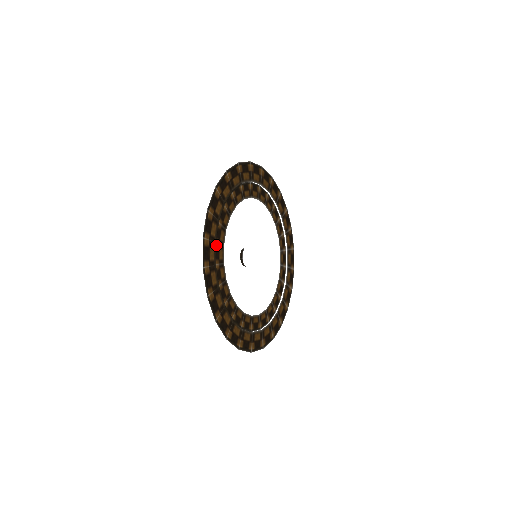
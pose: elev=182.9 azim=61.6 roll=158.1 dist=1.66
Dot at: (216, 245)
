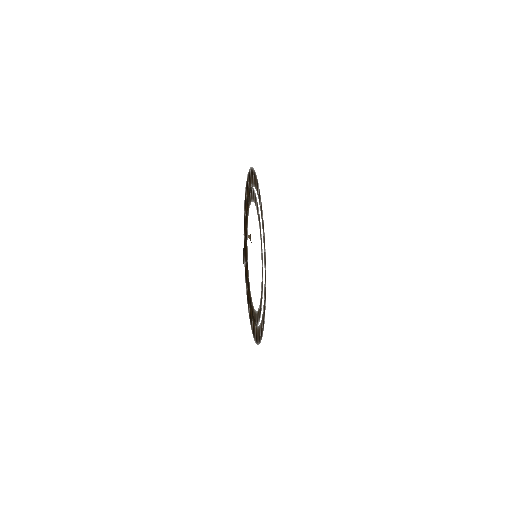
Dot at: occluded
